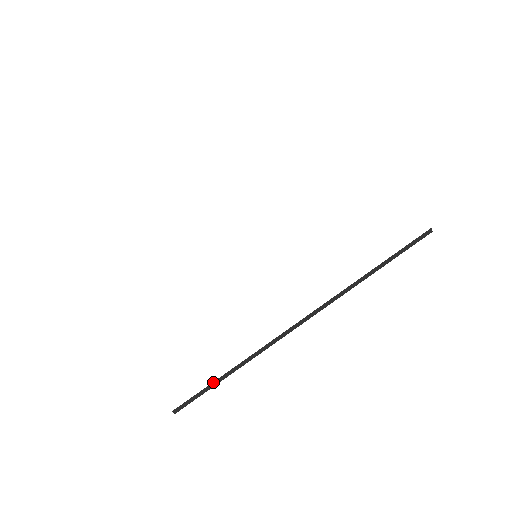
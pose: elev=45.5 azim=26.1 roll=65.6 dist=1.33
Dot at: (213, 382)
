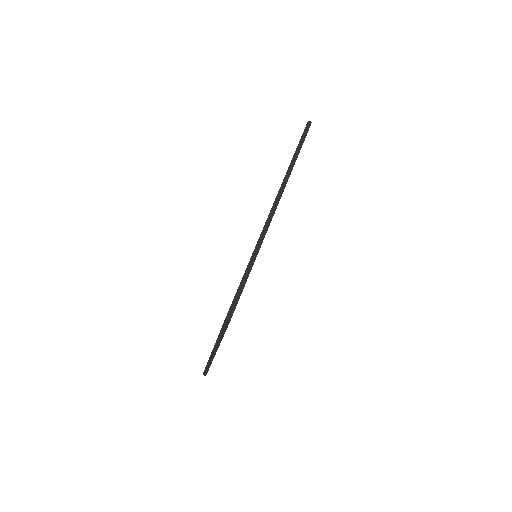
Dot at: (242, 280)
